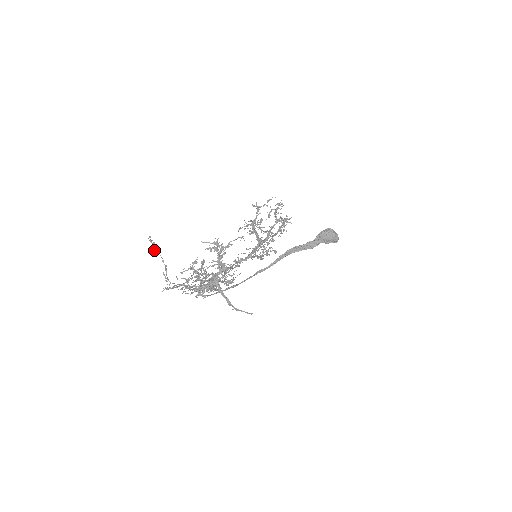
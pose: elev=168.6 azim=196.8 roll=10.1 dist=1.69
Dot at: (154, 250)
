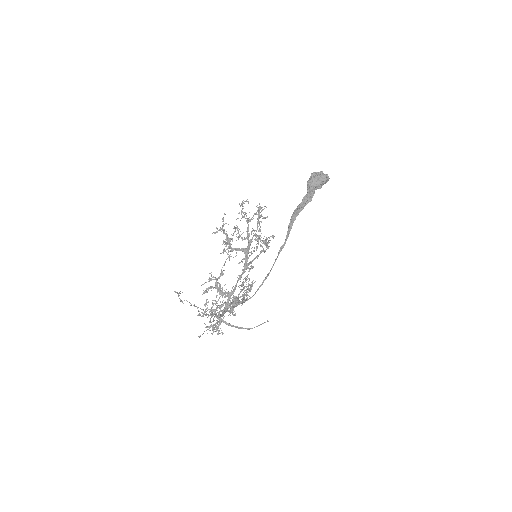
Dot at: (182, 302)
